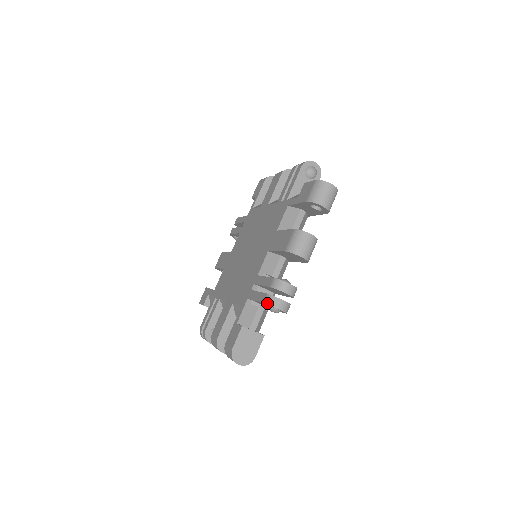
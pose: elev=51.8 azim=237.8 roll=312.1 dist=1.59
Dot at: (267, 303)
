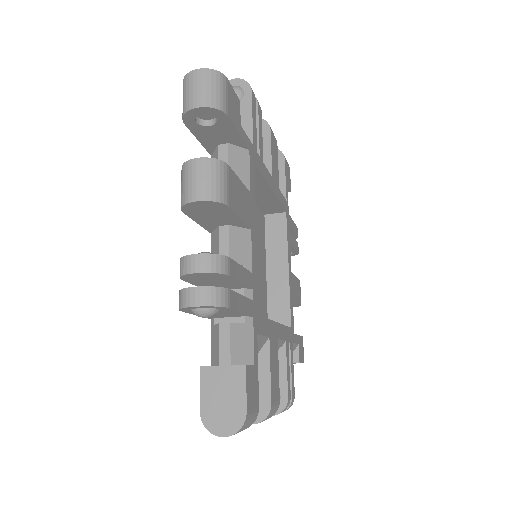
Dot at: occluded
